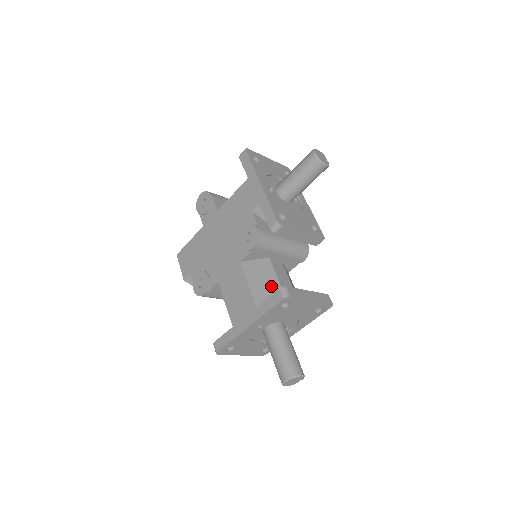
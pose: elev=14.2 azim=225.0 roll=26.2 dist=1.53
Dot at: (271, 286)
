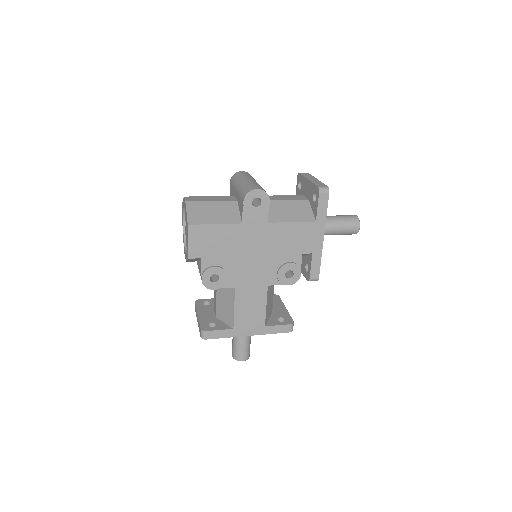
Dot at: (271, 303)
